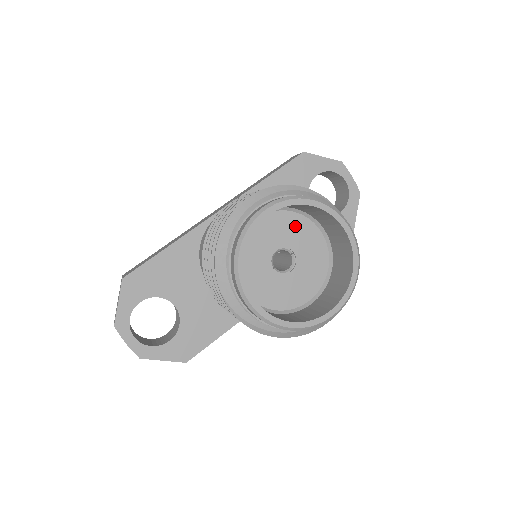
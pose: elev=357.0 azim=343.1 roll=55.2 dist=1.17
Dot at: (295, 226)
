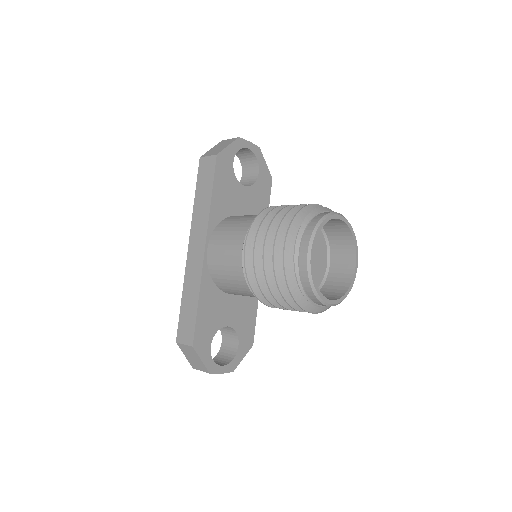
Dot at: occluded
